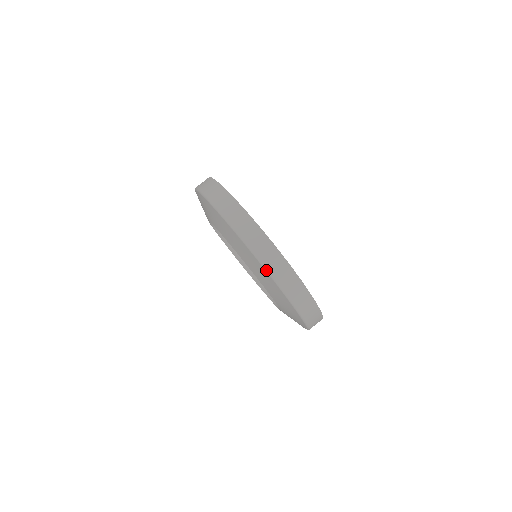
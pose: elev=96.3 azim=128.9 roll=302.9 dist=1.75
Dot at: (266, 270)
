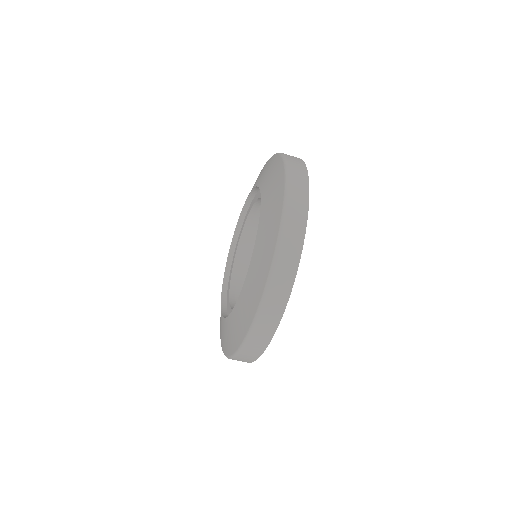
Dot at: (272, 266)
